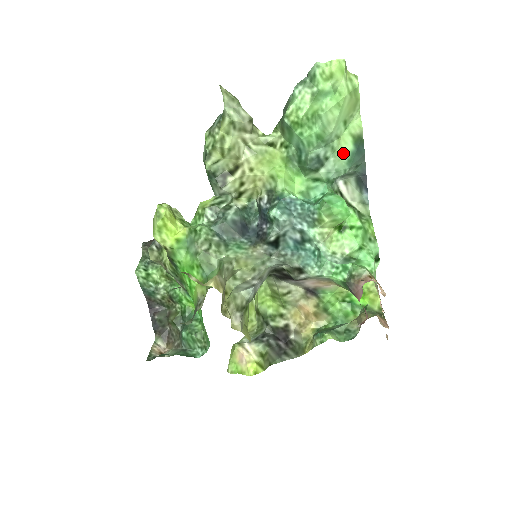
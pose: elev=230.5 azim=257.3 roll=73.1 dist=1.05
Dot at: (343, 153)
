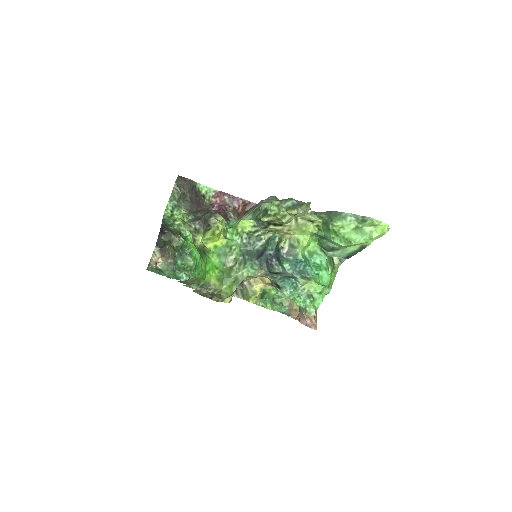
Dot at: (349, 250)
